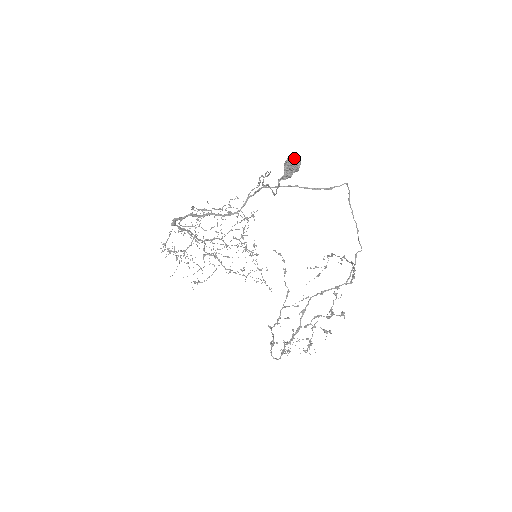
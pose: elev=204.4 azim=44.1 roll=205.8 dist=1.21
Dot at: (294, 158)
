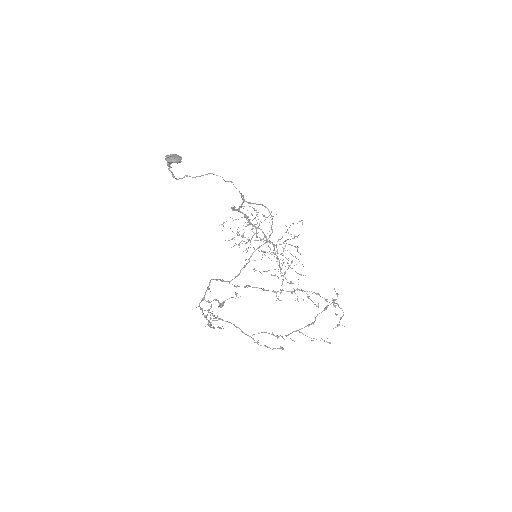
Dot at: (171, 154)
